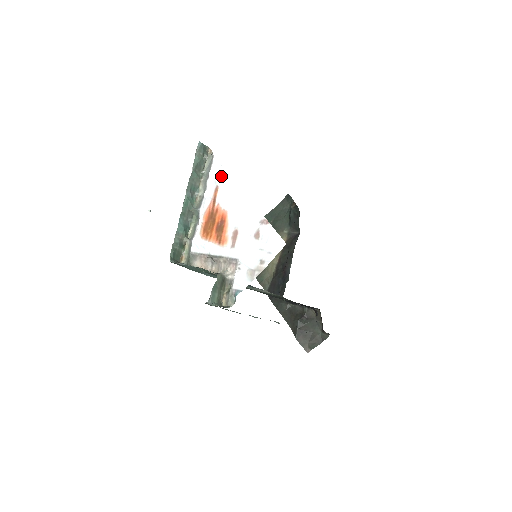
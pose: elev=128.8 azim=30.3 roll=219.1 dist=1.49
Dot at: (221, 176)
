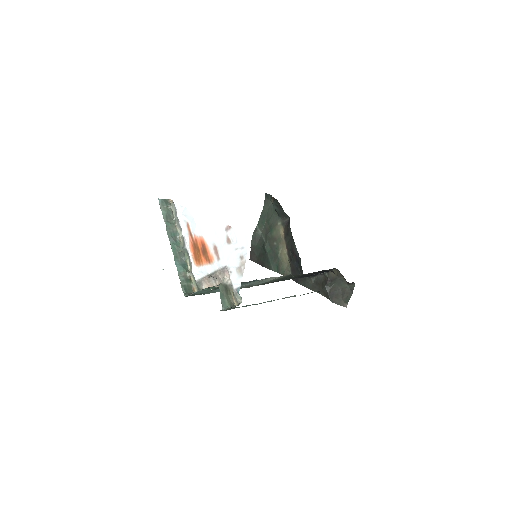
Dot at: (185, 214)
